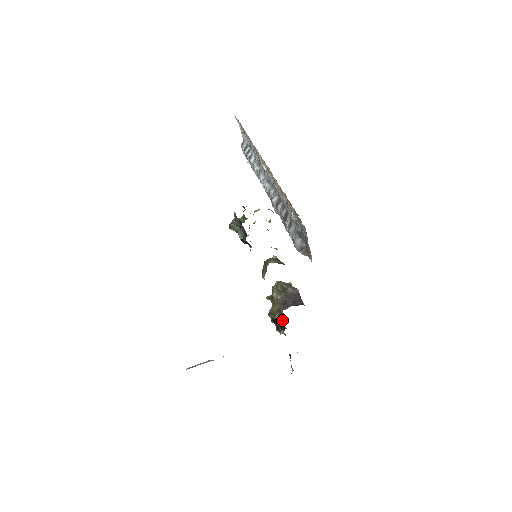
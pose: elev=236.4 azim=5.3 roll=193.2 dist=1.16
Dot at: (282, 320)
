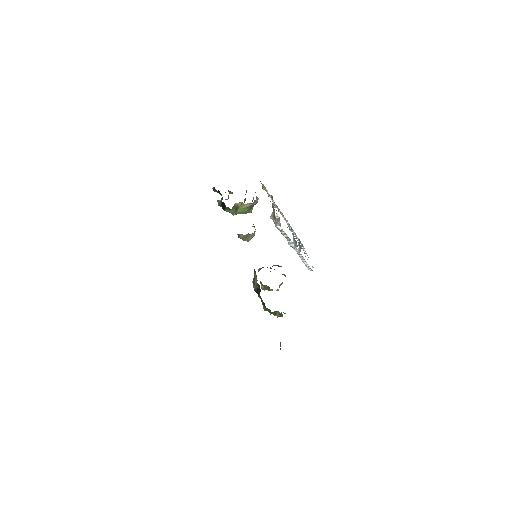
Dot at: occluded
